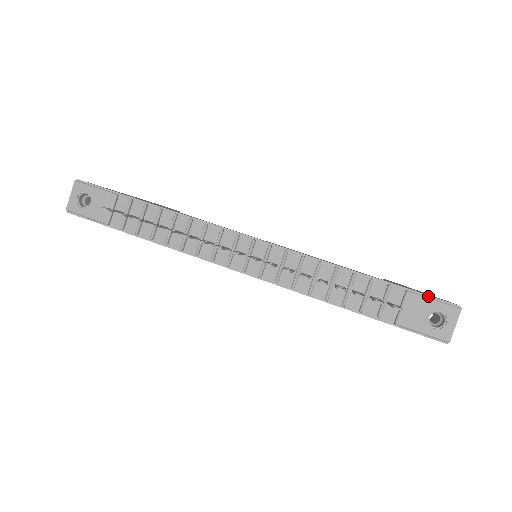
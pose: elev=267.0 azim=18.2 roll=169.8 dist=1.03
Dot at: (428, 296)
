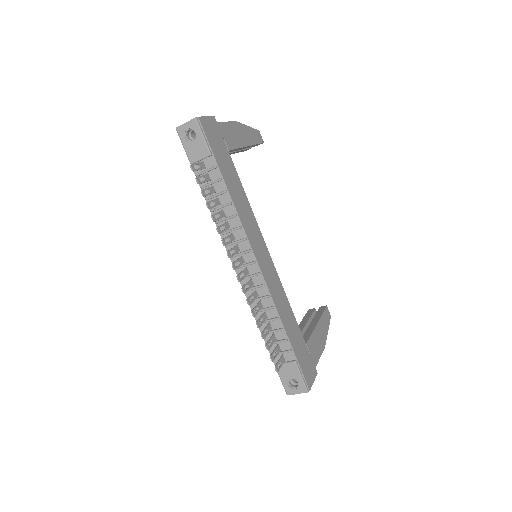
Dot at: (302, 372)
